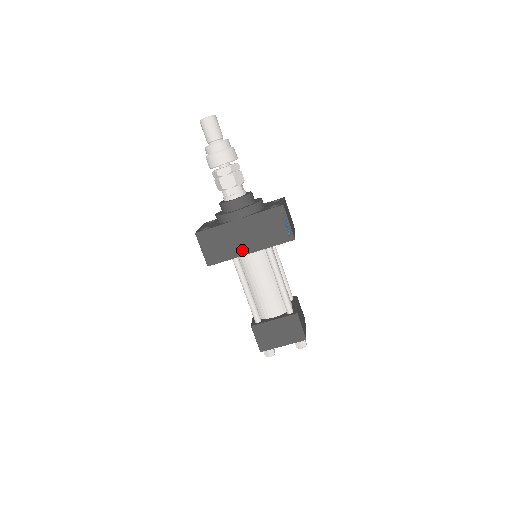
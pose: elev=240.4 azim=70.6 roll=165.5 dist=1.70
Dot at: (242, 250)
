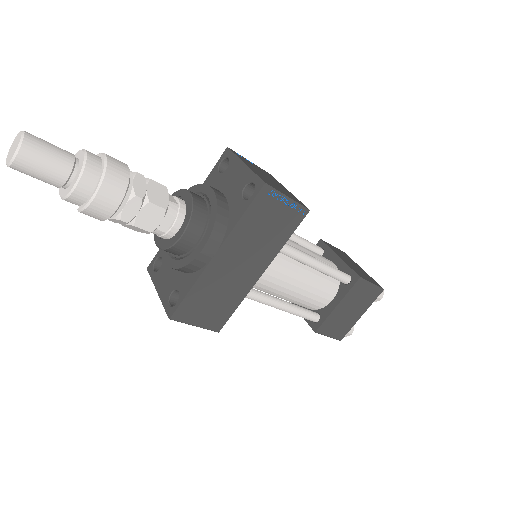
Dot at: (248, 281)
